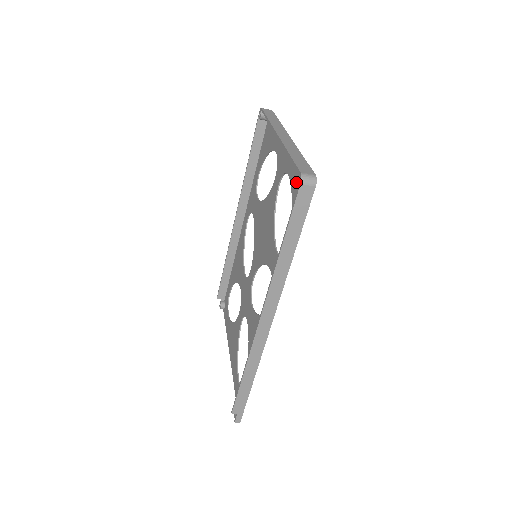
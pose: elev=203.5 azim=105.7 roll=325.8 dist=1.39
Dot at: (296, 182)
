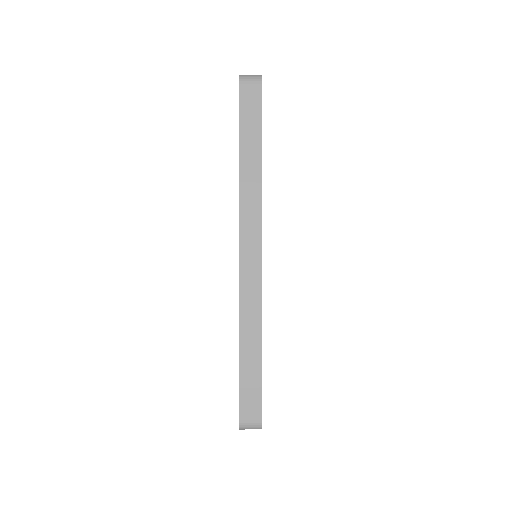
Dot at: occluded
